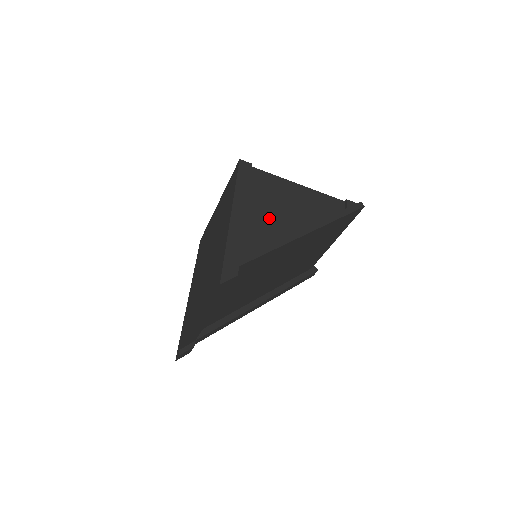
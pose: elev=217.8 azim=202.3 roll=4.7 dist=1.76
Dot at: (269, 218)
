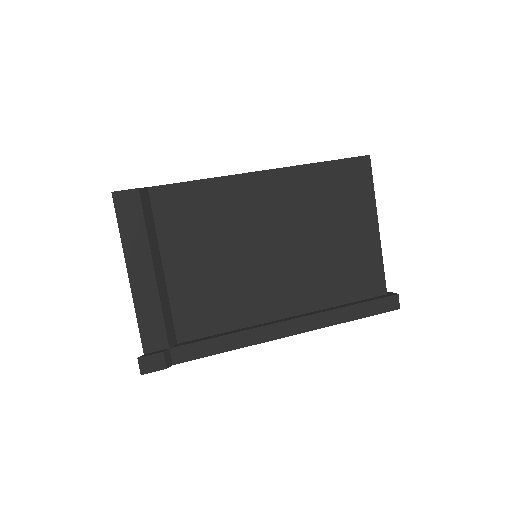
Dot at: occluded
